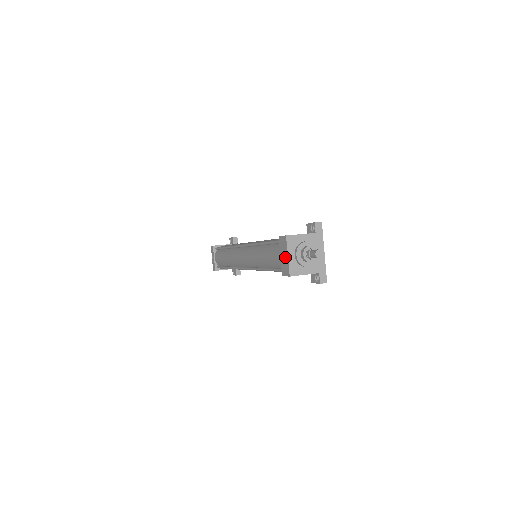
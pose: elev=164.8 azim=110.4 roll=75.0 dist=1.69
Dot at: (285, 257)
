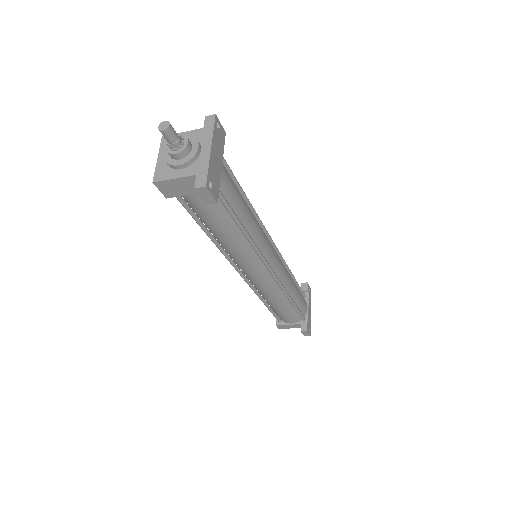
Dot at: occluded
